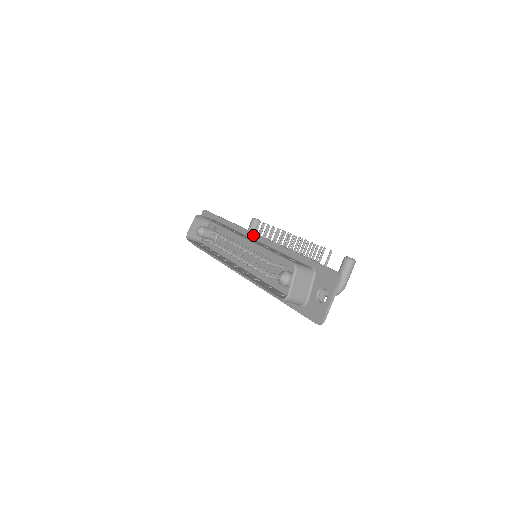
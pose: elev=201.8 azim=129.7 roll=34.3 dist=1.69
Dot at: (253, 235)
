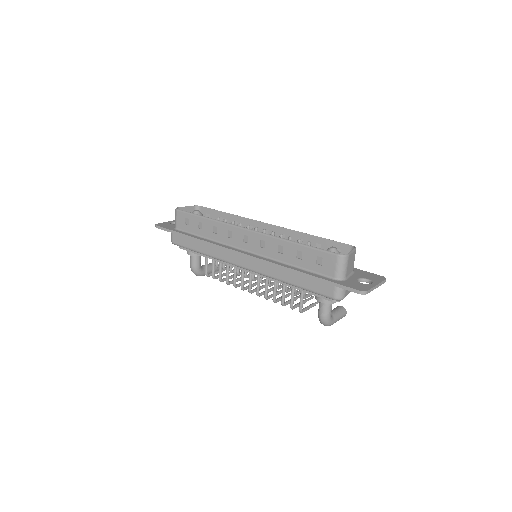
Dot at: occluded
